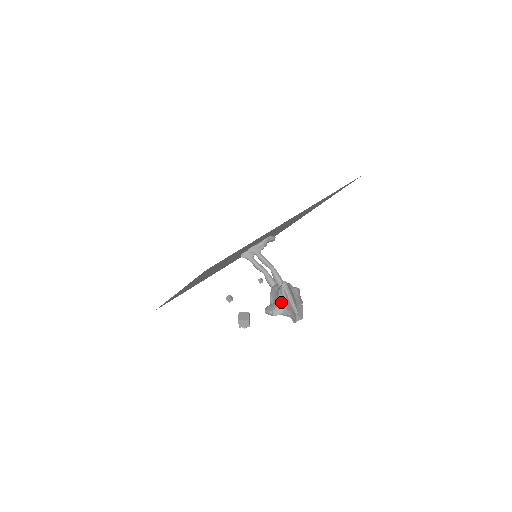
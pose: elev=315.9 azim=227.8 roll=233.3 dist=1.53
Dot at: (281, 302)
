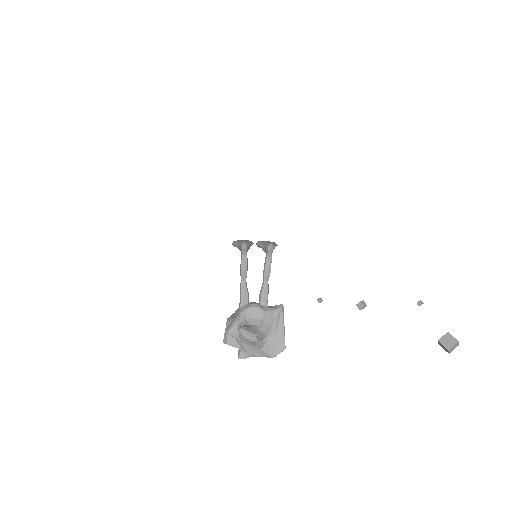
Dot at: (269, 327)
